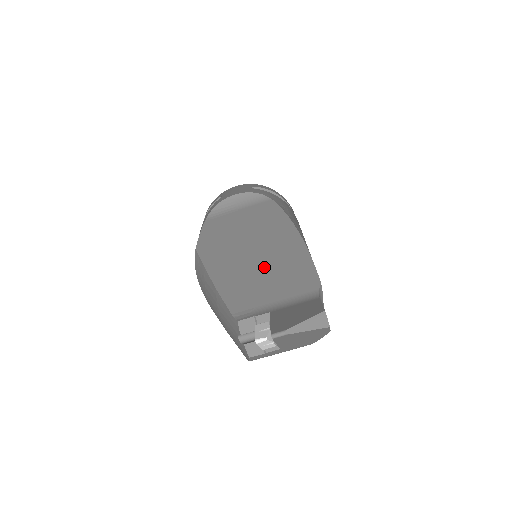
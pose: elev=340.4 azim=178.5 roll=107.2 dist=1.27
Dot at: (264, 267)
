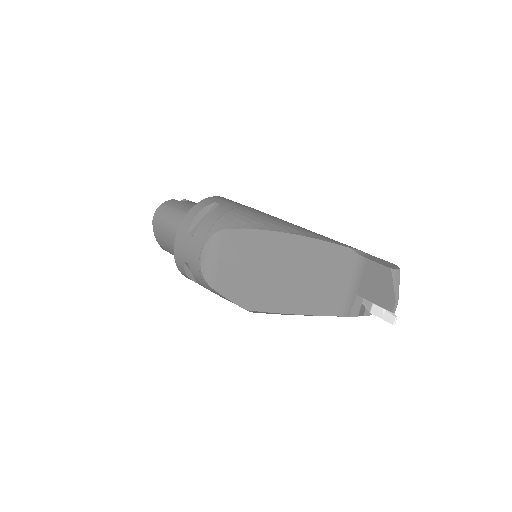
Dot at: (306, 275)
